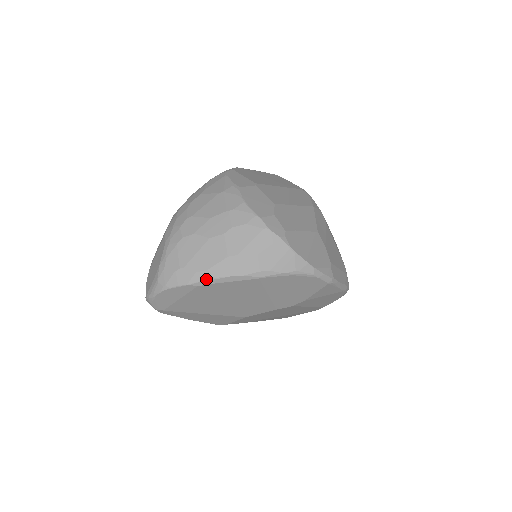
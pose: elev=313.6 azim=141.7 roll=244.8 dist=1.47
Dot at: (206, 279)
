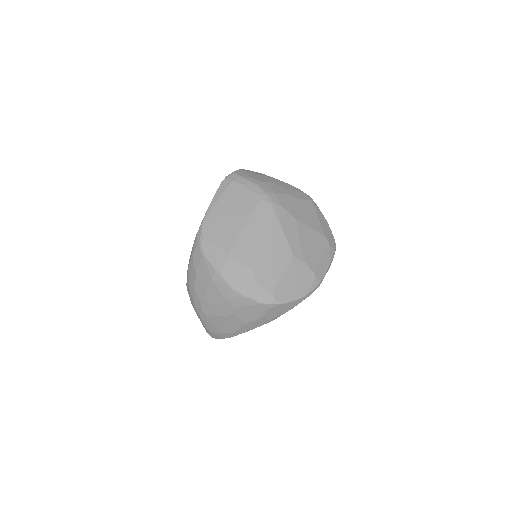
Dot at: occluded
